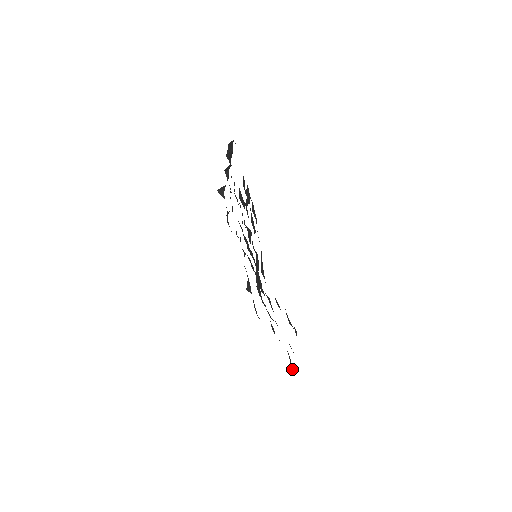
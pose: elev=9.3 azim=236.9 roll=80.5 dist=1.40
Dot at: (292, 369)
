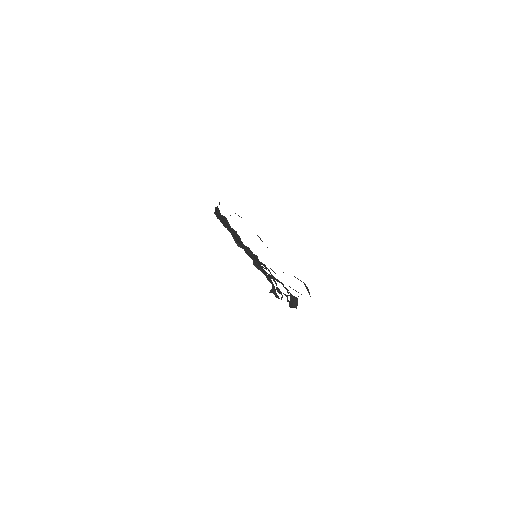
Dot at: occluded
